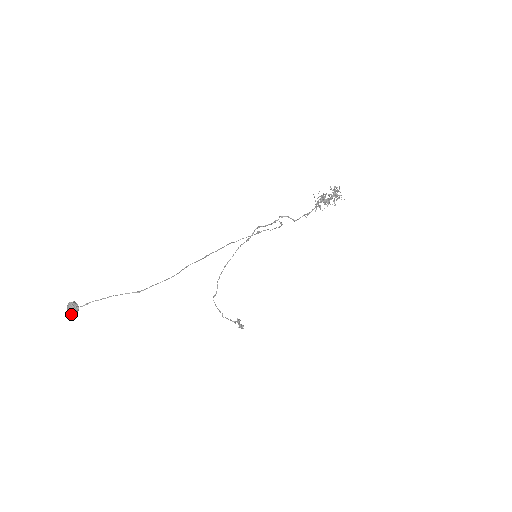
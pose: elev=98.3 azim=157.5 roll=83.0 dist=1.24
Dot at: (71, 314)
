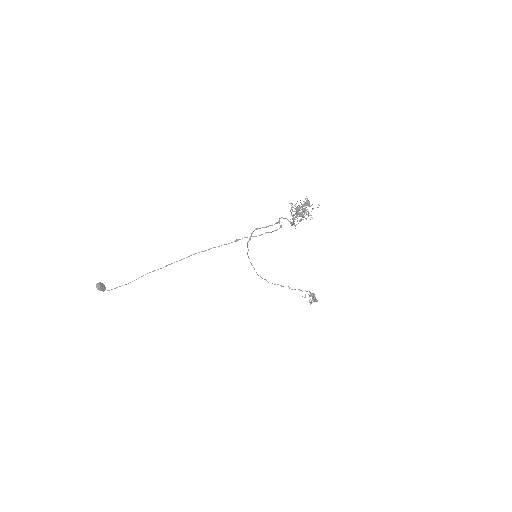
Dot at: occluded
